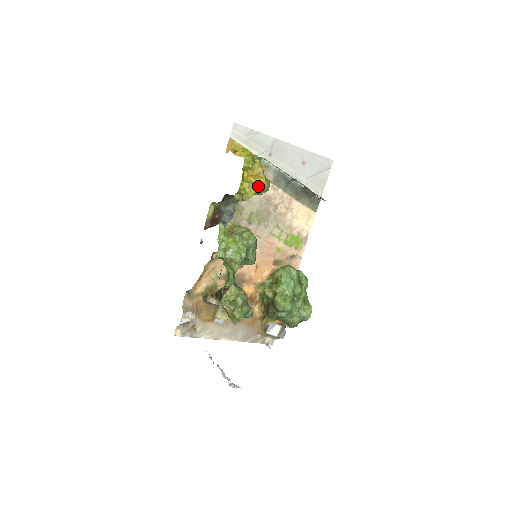
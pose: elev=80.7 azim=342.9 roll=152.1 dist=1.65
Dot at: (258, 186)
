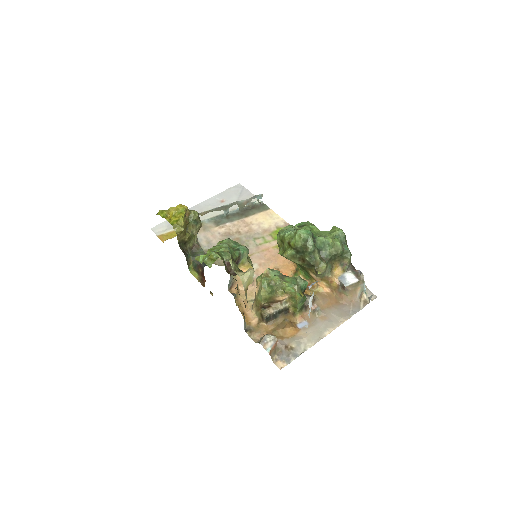
Dot at: (180, 211)
